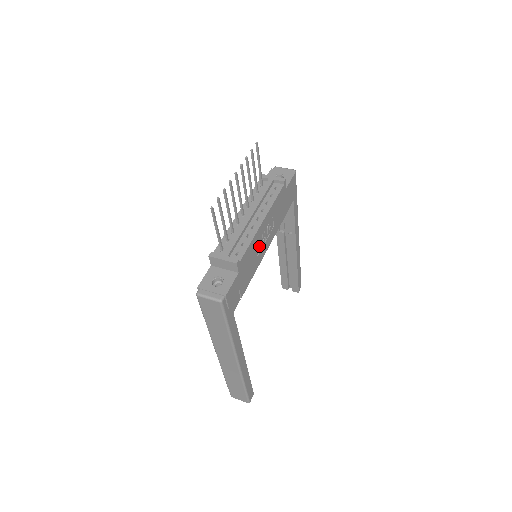
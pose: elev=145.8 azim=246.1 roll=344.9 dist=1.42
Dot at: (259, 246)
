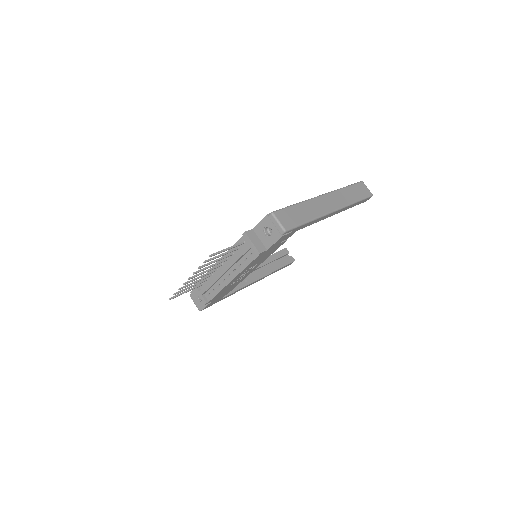
Dot at: occluded
